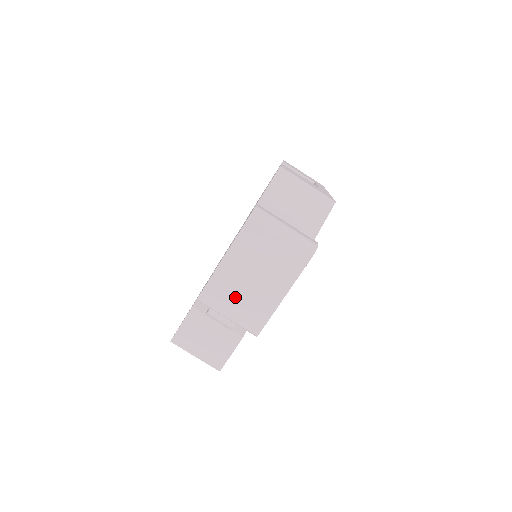
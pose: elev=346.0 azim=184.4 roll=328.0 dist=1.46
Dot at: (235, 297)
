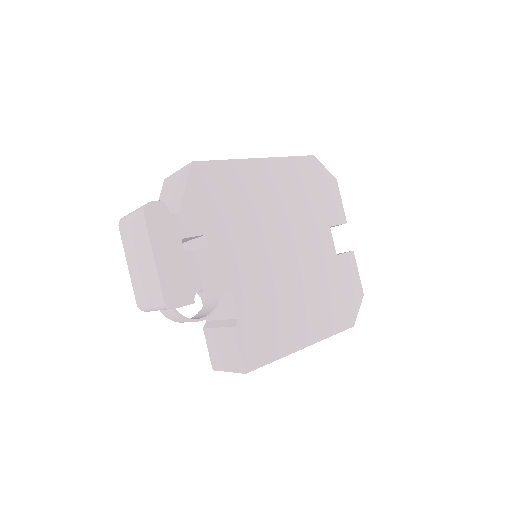
Dot at: (144, 288)
